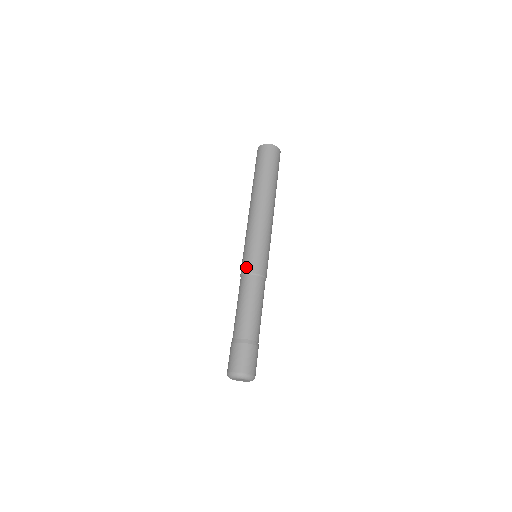
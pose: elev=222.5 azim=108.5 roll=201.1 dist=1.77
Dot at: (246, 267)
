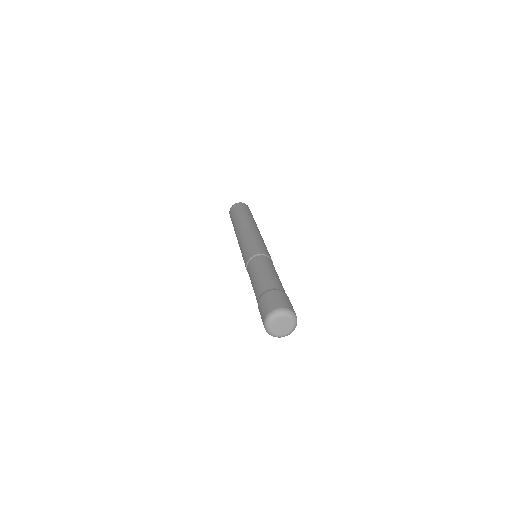
Dot at: (245, 263)
